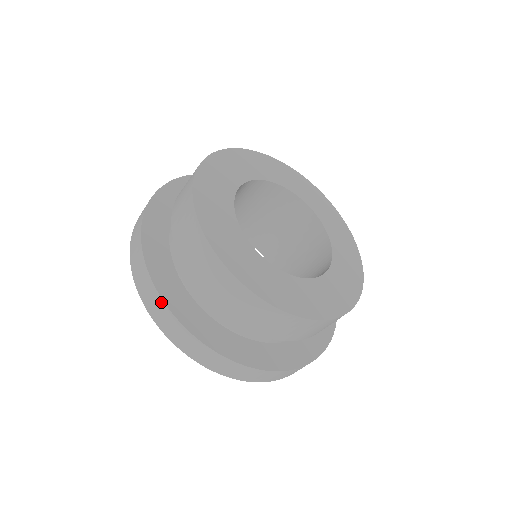
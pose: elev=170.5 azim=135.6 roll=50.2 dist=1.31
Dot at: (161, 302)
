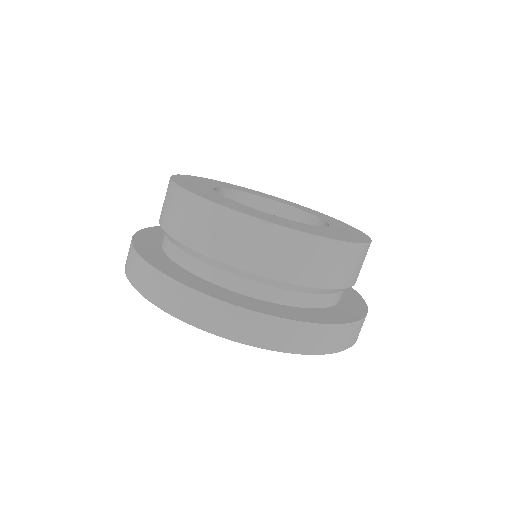
Dot at: (136, 256)
